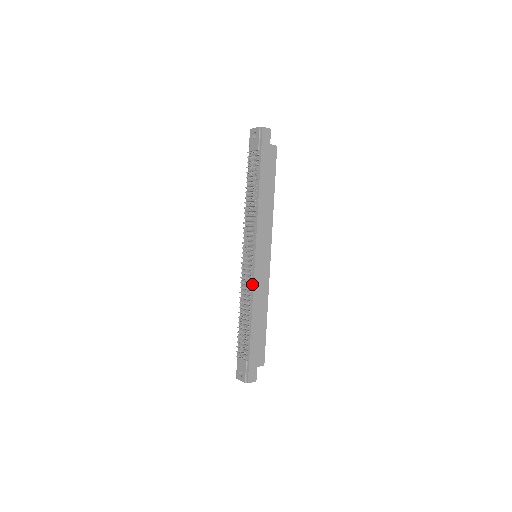
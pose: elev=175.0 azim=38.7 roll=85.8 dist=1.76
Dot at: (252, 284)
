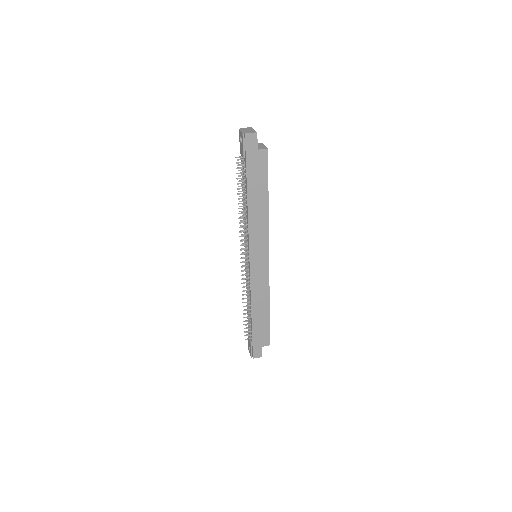
Dot at: (250, 284)
